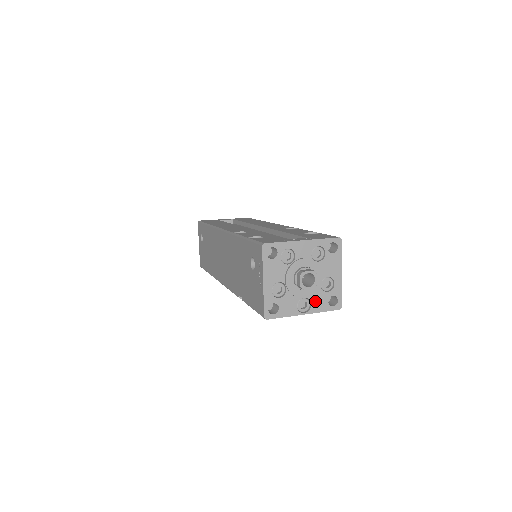
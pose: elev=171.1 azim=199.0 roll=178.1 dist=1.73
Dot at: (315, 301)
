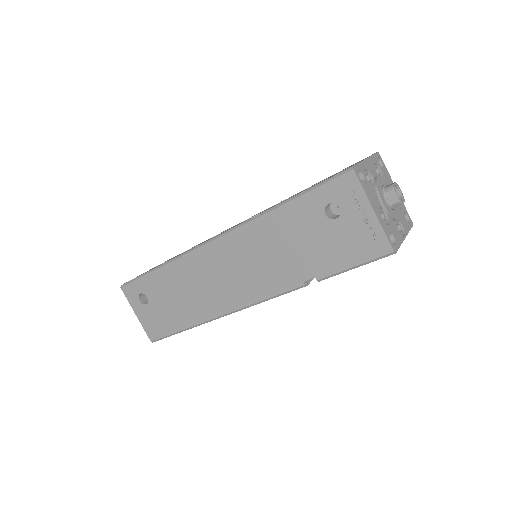
Dot at: (402, 221)
